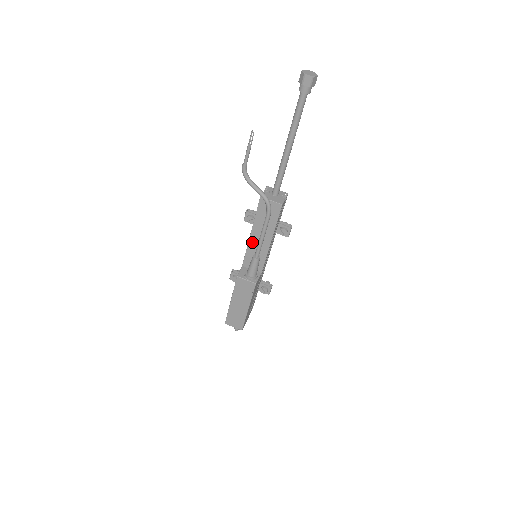
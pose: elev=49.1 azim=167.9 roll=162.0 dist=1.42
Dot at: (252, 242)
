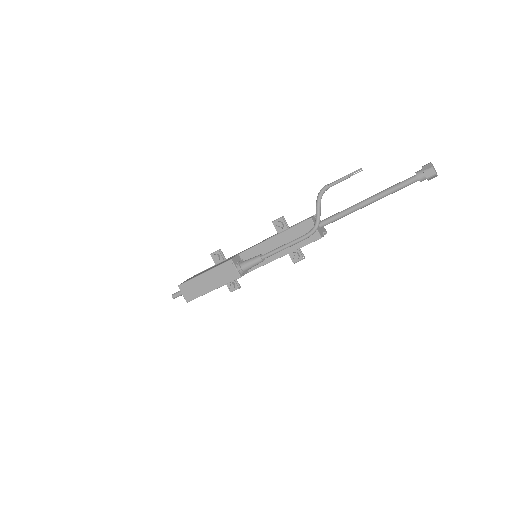
Dot at: (267, 244)
